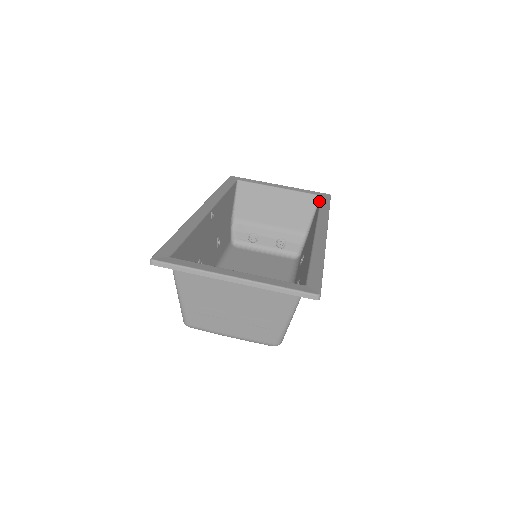
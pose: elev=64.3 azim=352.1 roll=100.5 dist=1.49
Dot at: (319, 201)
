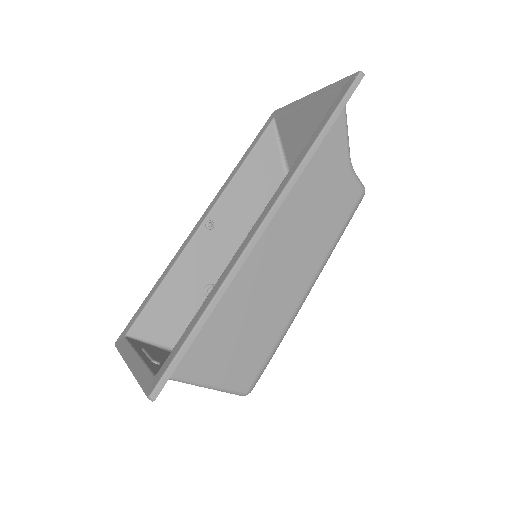
Dot at: occluded
